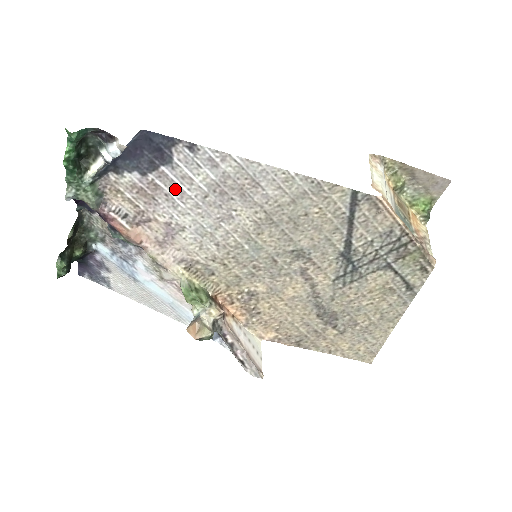
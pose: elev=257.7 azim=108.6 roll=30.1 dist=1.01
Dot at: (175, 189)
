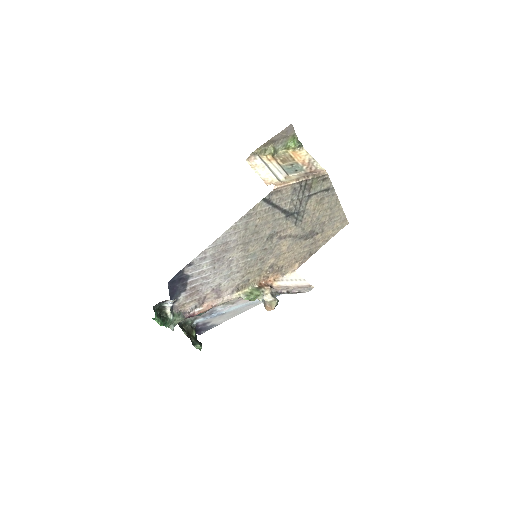
Dot at: (201, 280)
